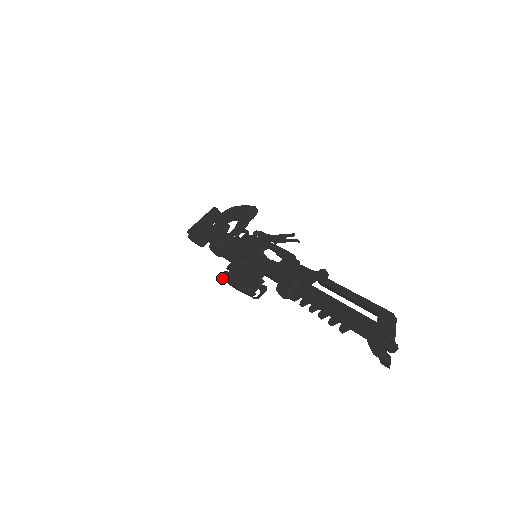
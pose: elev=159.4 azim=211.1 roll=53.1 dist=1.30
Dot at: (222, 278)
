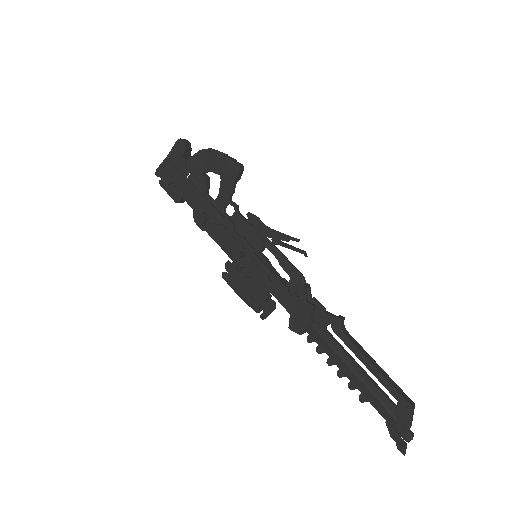
Dot at: occluded
